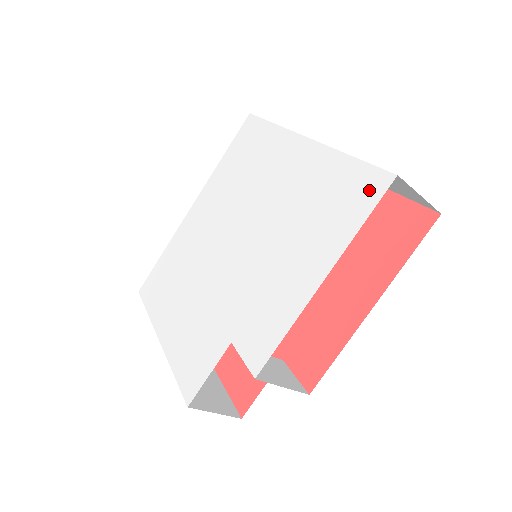
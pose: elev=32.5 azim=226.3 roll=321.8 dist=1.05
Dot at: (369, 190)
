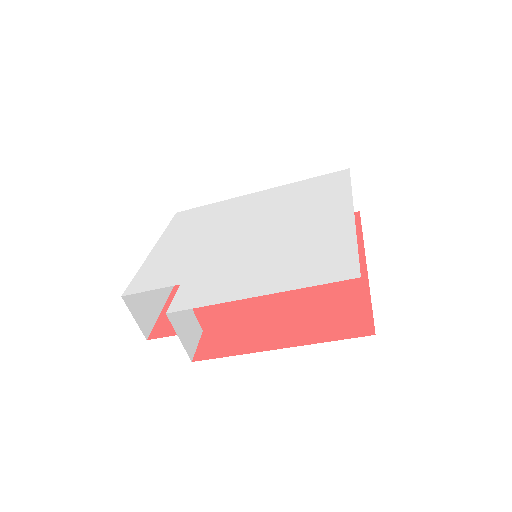
Dot at: (339, 271)
